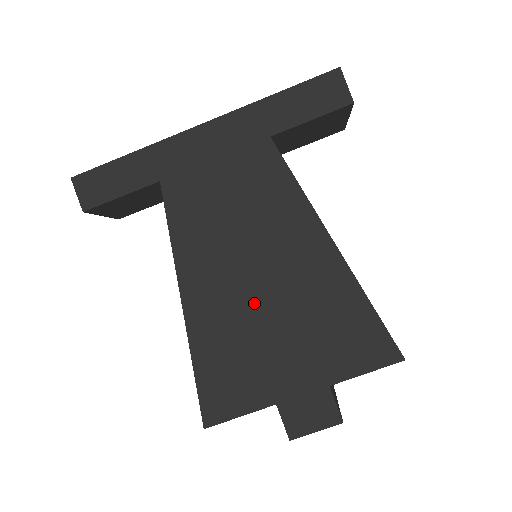
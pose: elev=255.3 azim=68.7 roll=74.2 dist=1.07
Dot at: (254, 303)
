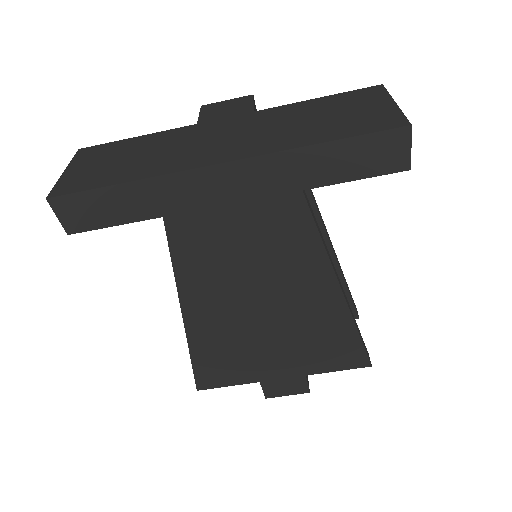
Dot at: (253, 324)
